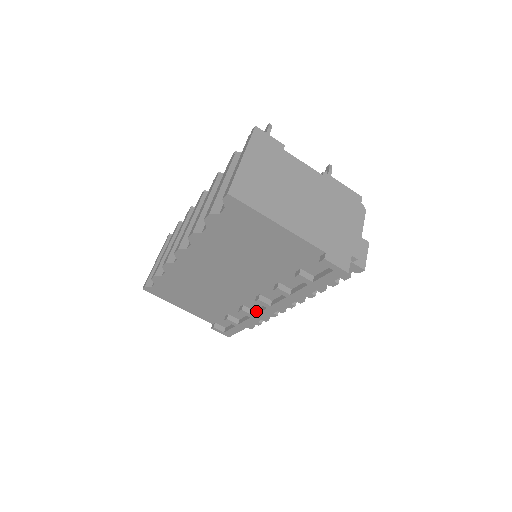
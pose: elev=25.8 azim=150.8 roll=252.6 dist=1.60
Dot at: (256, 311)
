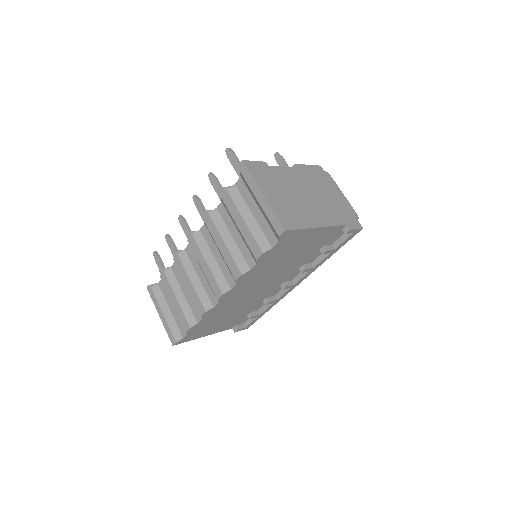
Dot at: (277, 295)
